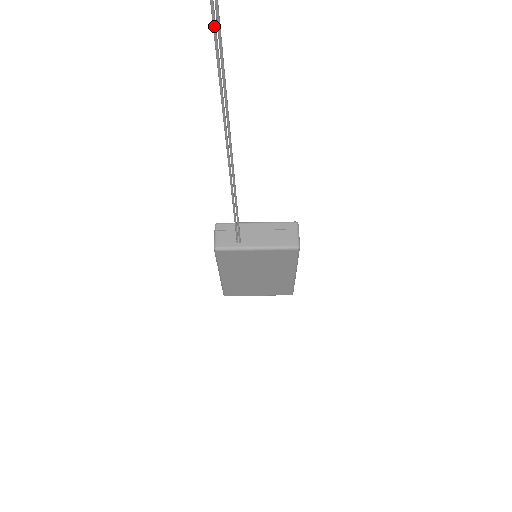
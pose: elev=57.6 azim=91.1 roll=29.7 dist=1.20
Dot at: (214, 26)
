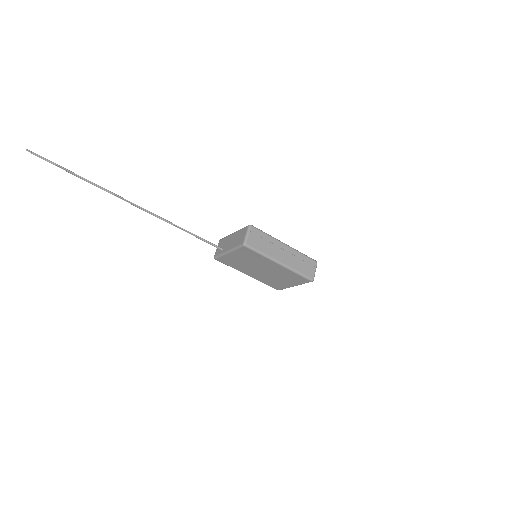
Dot at: occluded
